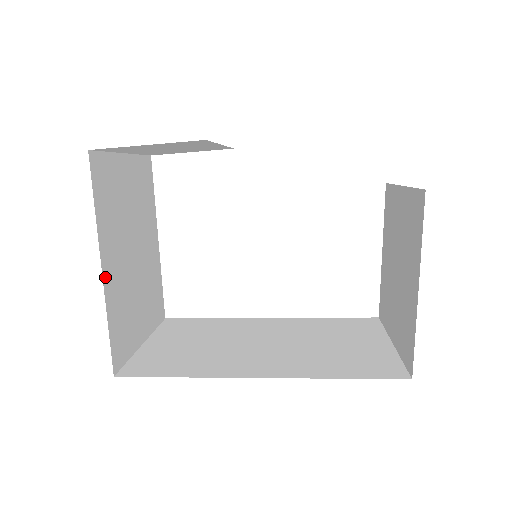
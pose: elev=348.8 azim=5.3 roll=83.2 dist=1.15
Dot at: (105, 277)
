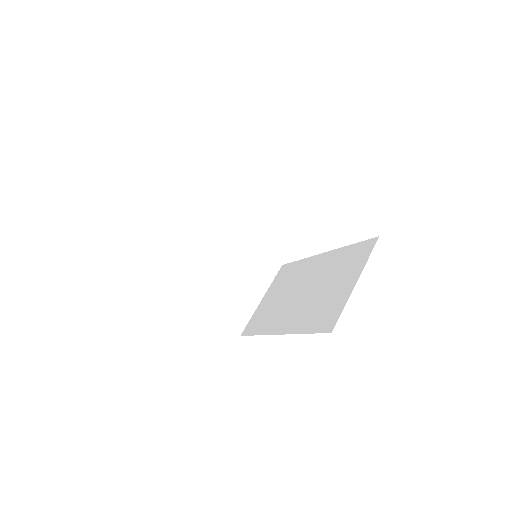
Dot at: (201, 303)
